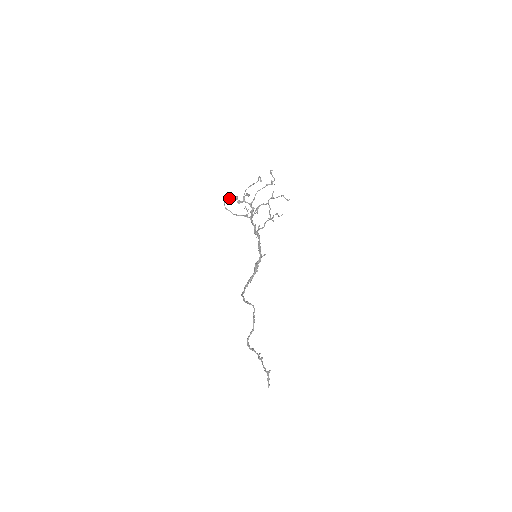
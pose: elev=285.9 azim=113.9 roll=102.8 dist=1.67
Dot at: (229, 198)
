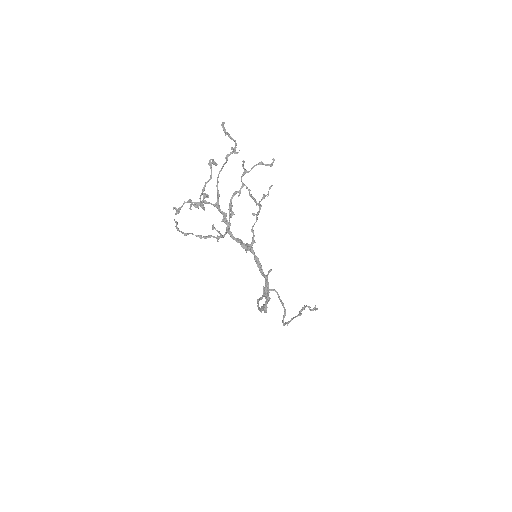
Dot at: occluded
